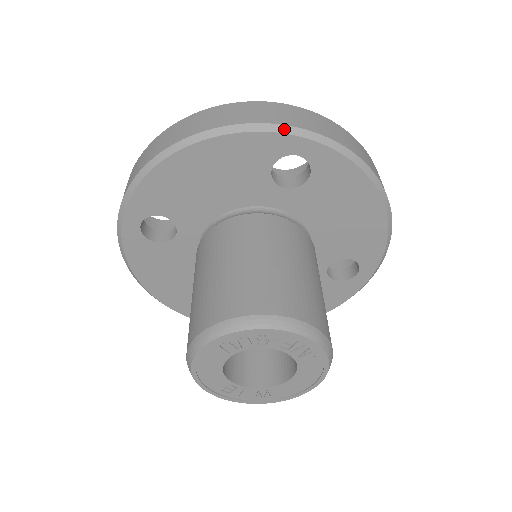
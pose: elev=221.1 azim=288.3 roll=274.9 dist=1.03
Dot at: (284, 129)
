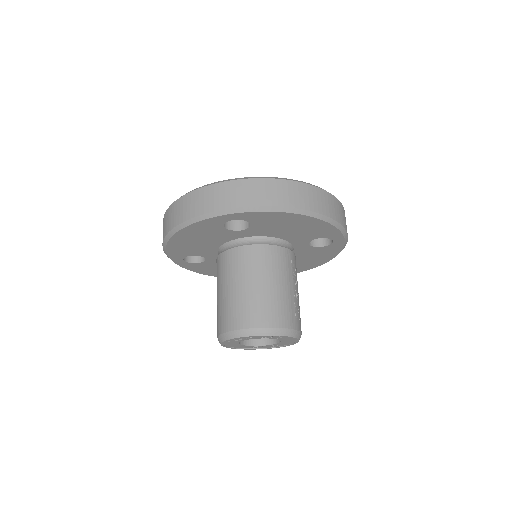
Dot at: (214, 214)
